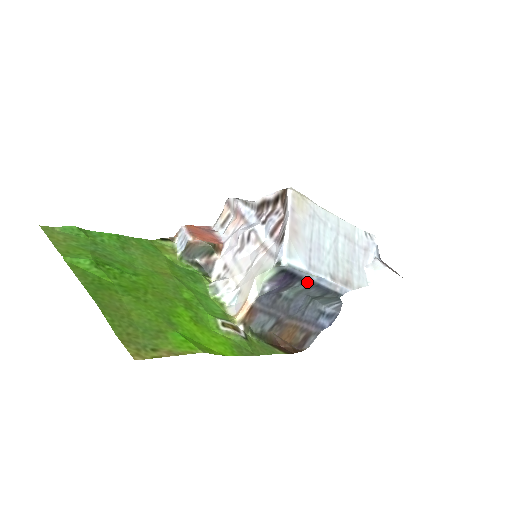
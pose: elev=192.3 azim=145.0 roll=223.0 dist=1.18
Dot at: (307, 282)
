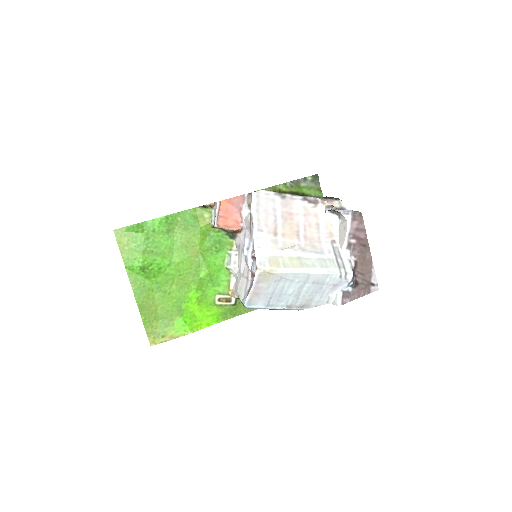
Dot at: occluded
